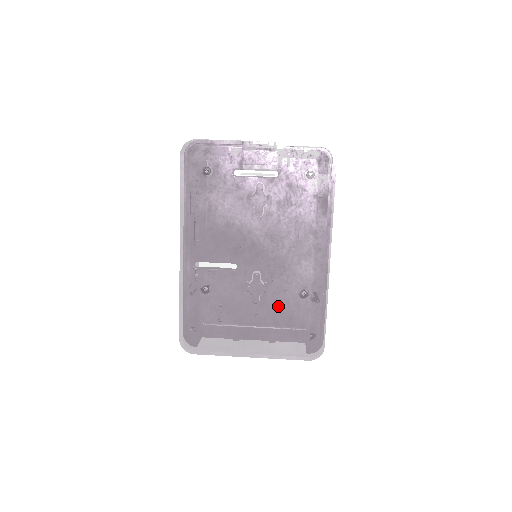
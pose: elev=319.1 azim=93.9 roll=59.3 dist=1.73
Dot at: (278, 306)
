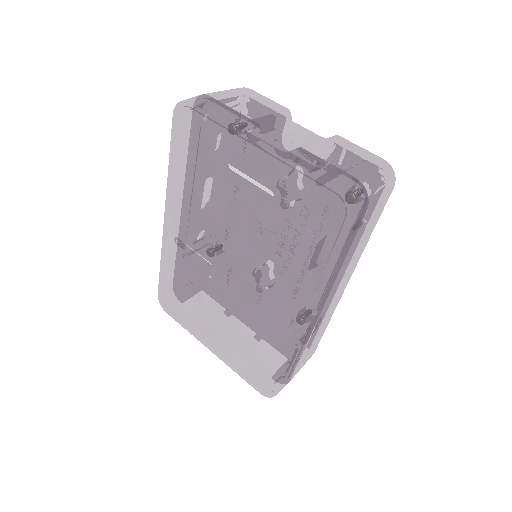
Dot at: (243, 329)
